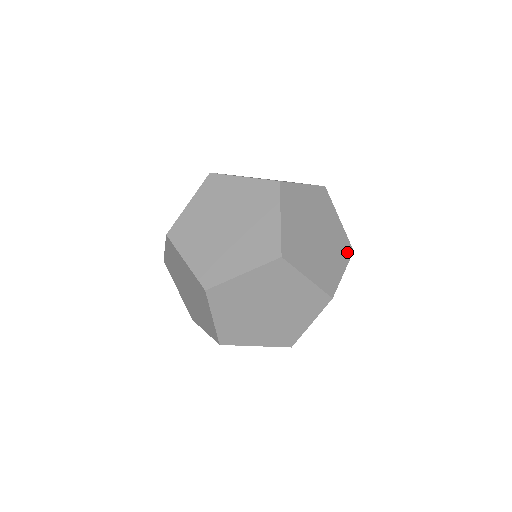
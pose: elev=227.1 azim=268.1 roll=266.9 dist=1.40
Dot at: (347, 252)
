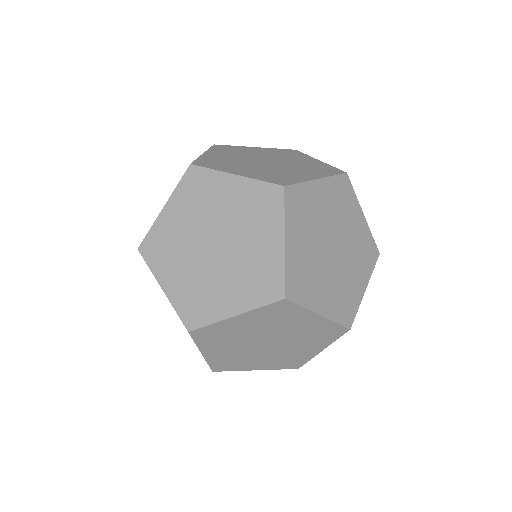
Dot at: (371, 258)
